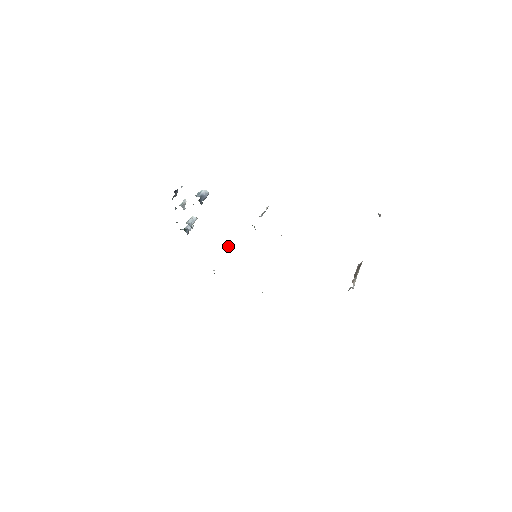
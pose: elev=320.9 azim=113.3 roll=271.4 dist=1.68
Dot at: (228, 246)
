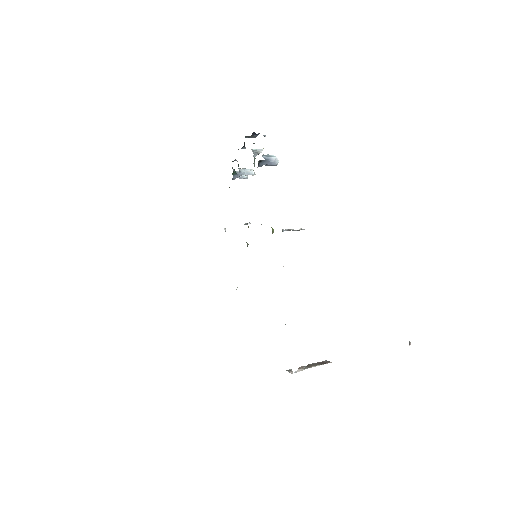
Dot at: (249, 223)
